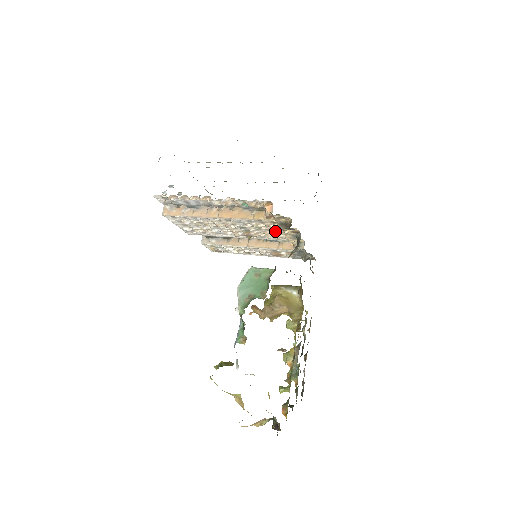
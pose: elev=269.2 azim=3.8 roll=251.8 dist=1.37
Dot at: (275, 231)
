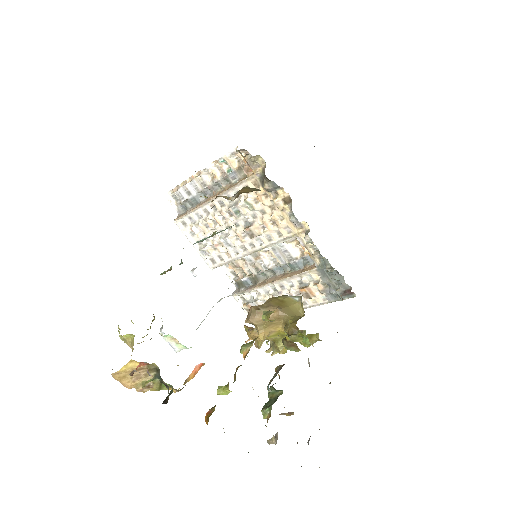
Dot at: (271, 212)
